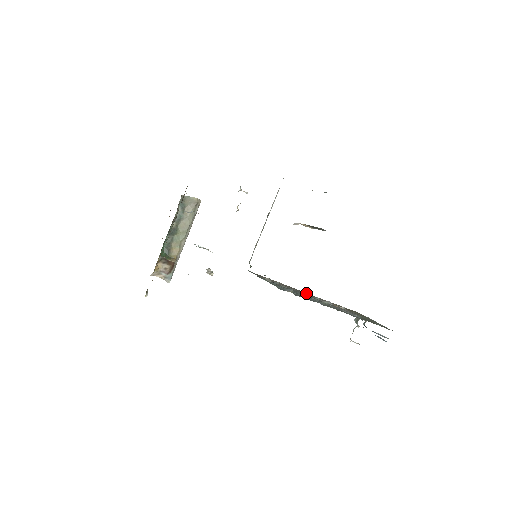
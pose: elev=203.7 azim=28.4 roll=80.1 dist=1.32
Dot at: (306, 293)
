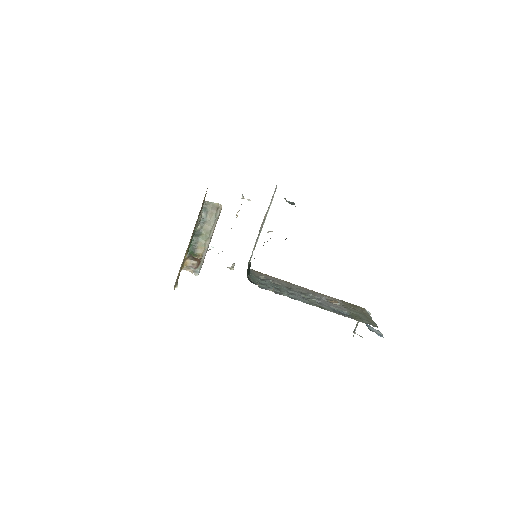
Dot at: (306, 289)
